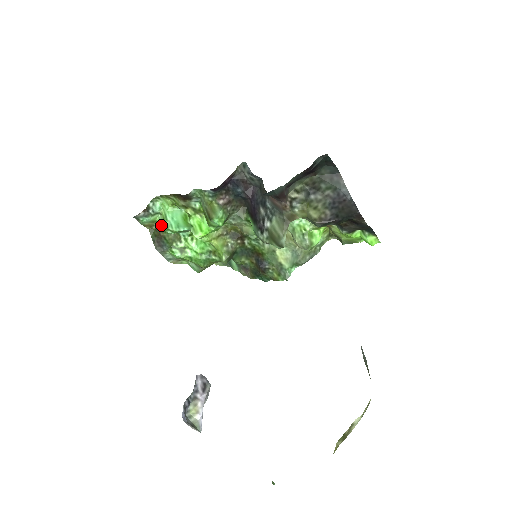
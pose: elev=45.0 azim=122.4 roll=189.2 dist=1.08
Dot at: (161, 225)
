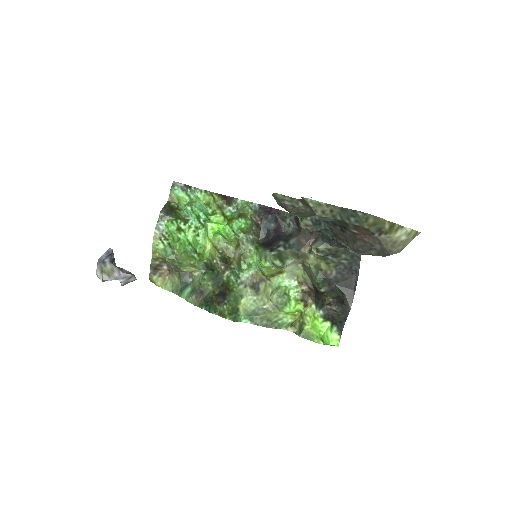
Dot at: (180, 207)
